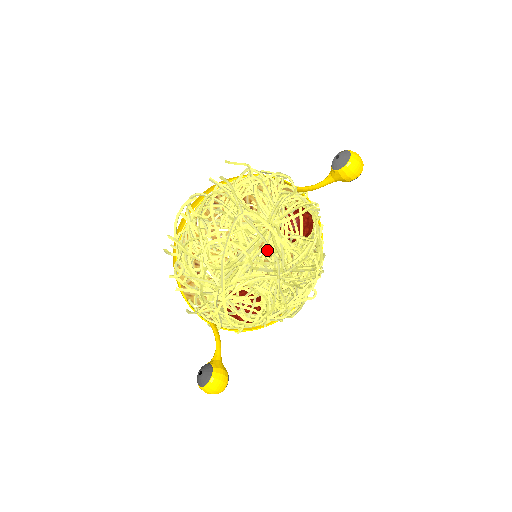
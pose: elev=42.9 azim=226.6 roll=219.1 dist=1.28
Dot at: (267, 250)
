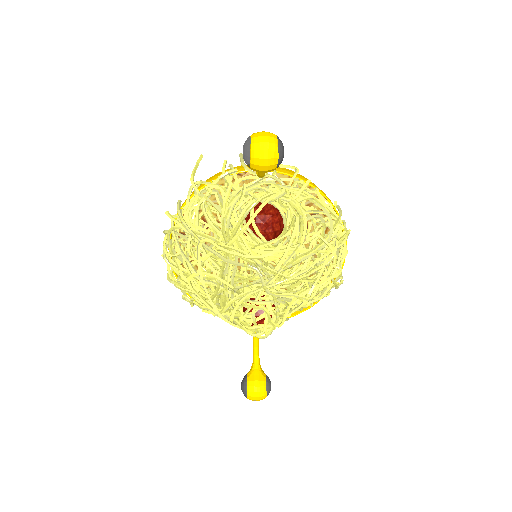
Dot at: (246, 263)
